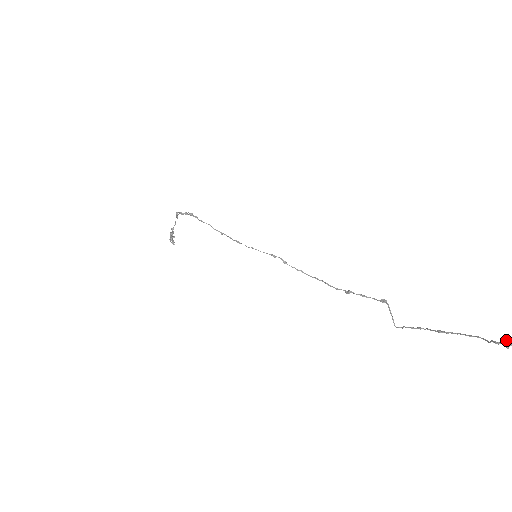
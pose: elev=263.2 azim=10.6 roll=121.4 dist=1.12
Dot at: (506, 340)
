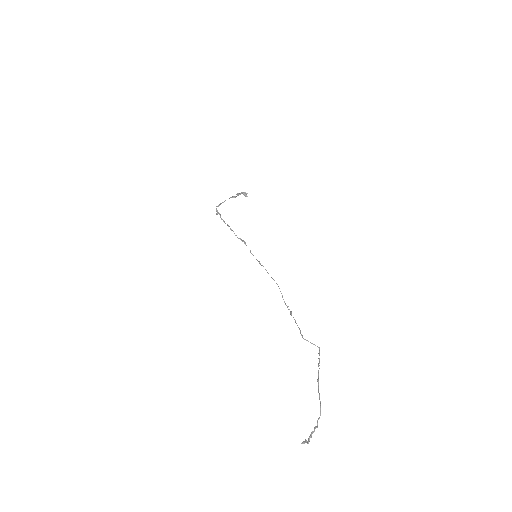
Dot at: occluded
